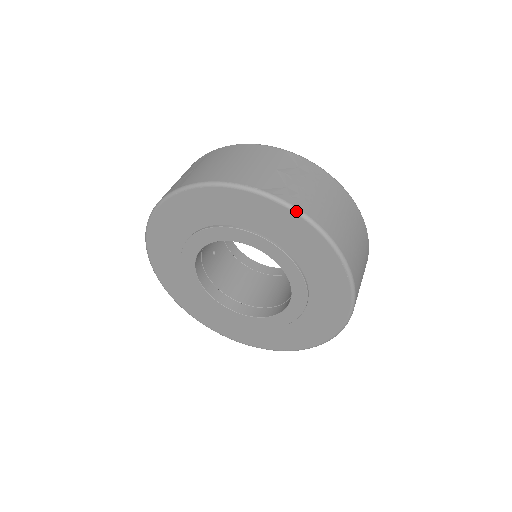
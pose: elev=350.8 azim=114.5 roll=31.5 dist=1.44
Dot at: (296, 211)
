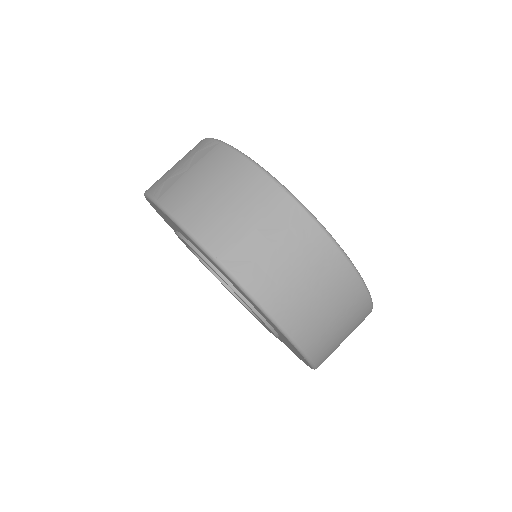
Dot at: (250, 298)
